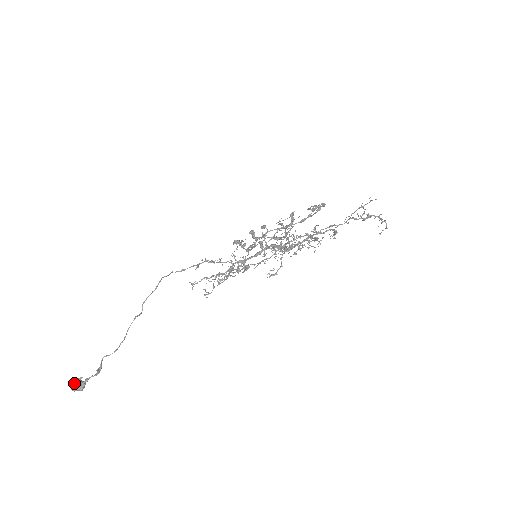
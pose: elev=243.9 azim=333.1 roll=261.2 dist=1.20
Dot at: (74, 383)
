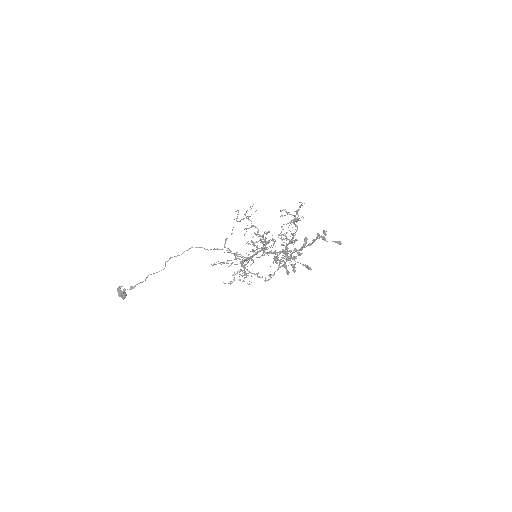
Dot at: (119, 289)
